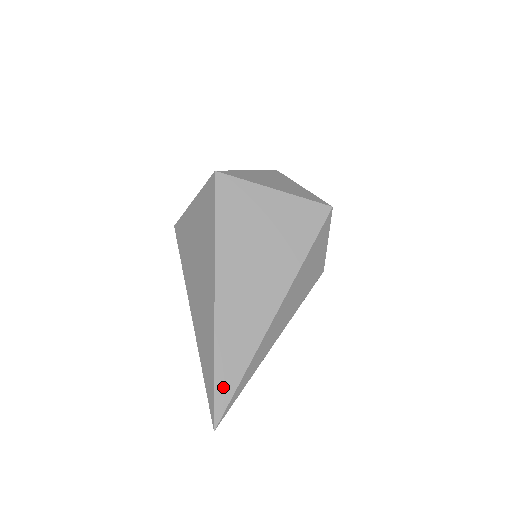
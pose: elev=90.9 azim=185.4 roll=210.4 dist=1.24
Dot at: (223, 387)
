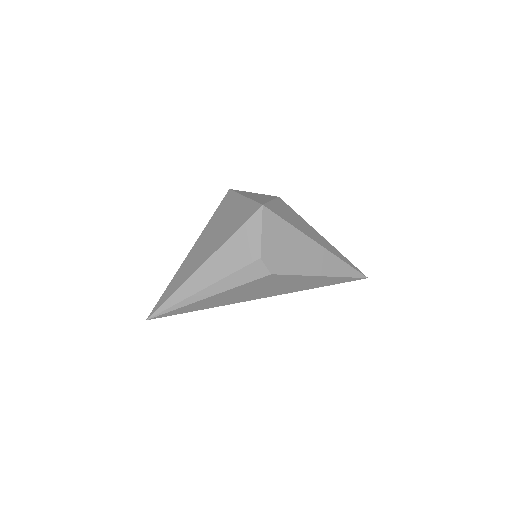
Dot at: (163, 298)
